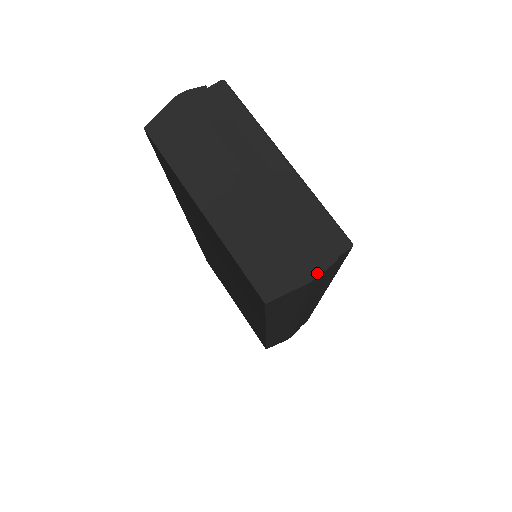
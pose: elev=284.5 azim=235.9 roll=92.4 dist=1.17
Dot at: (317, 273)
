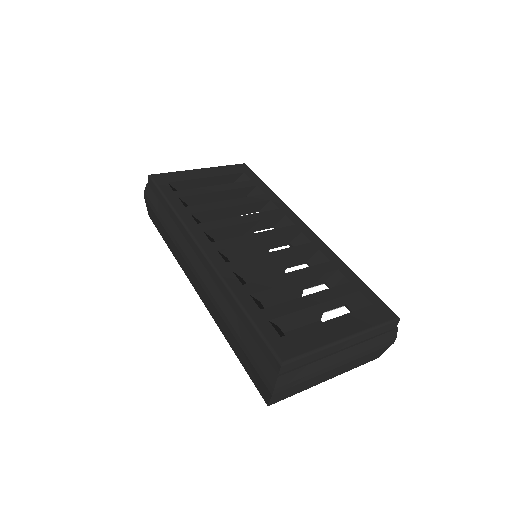
Dot at: (394, 340)
